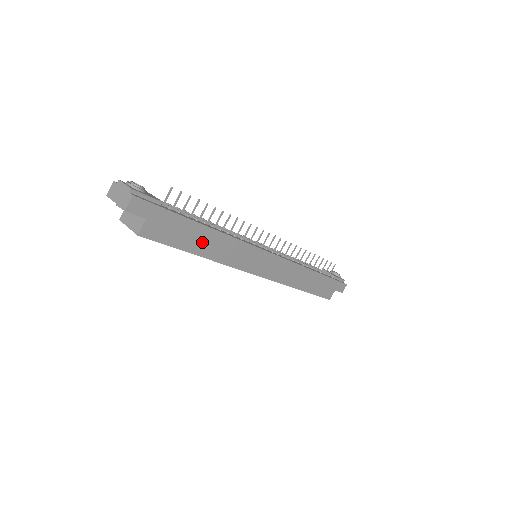
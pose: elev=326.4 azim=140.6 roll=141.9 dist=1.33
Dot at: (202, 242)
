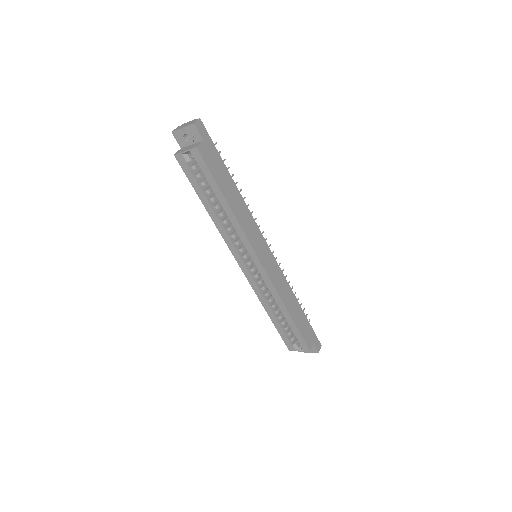
Dot at: (230, 193)
